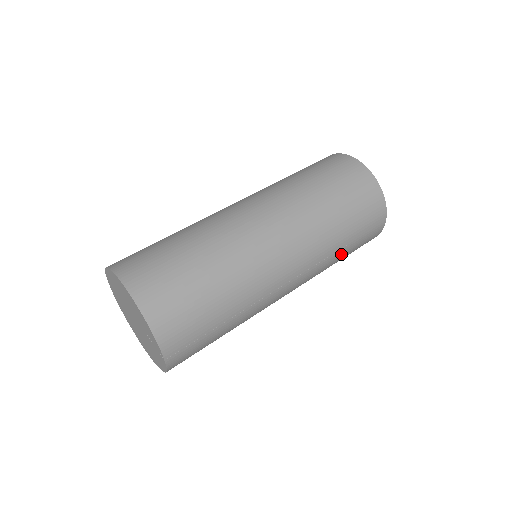
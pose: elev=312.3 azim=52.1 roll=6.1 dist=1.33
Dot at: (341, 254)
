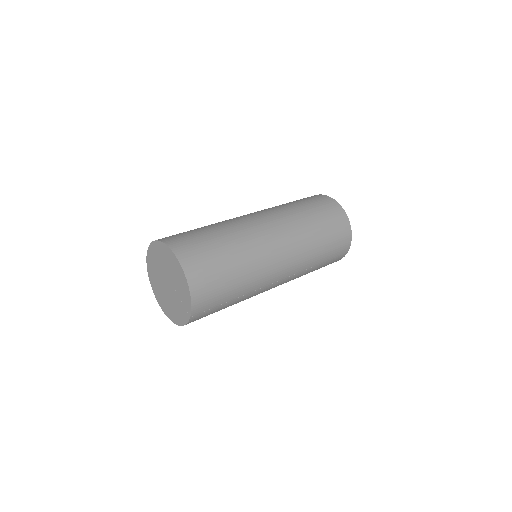
Dot at: (314, 269)
